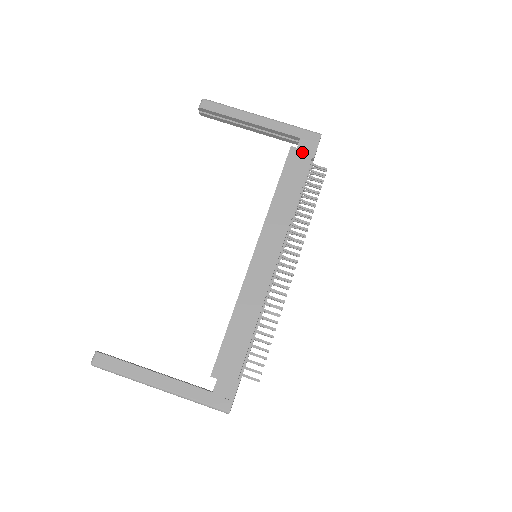
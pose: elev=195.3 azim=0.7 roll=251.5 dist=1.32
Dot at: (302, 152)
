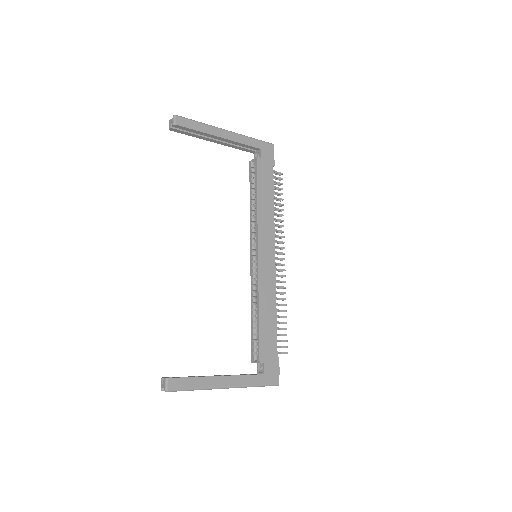
Dot at: (265, 161)
